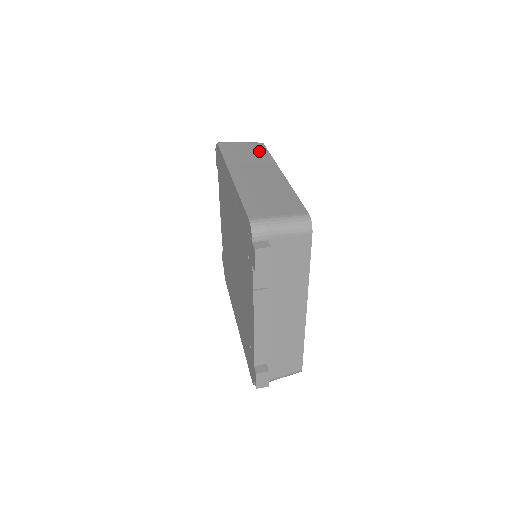
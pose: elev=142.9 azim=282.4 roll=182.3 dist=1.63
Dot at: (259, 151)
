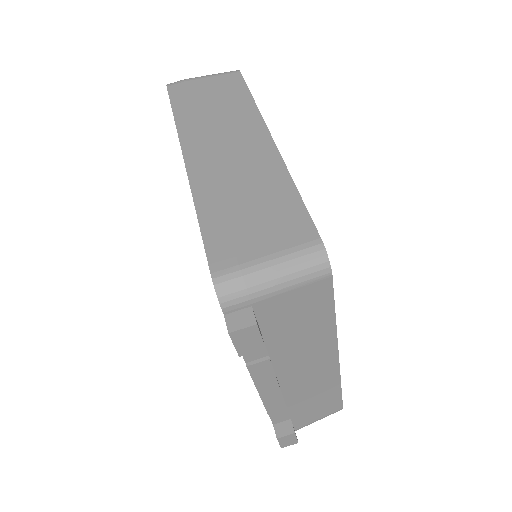
Dot at: (233, 92)
